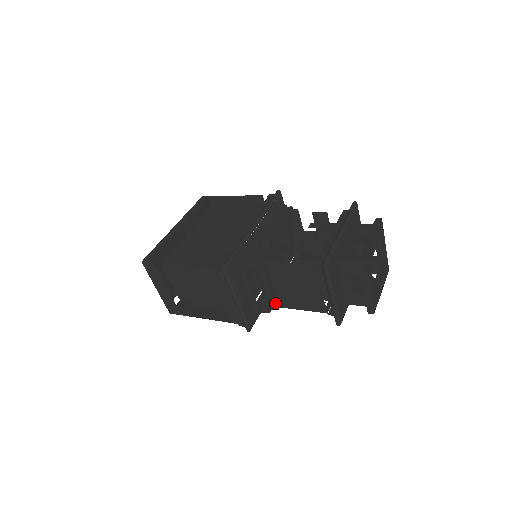
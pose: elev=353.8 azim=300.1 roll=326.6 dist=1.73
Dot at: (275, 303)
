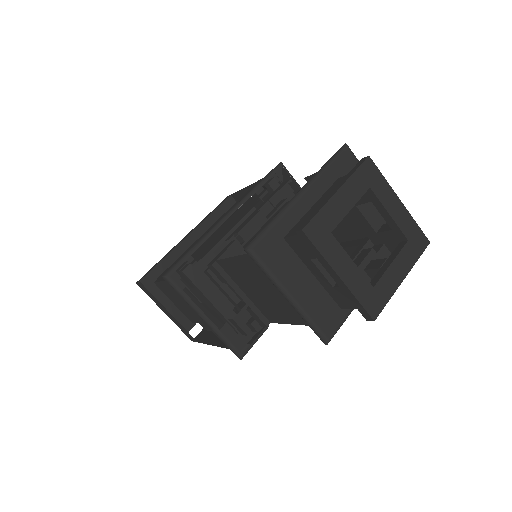
Dot at: (258, 317)
